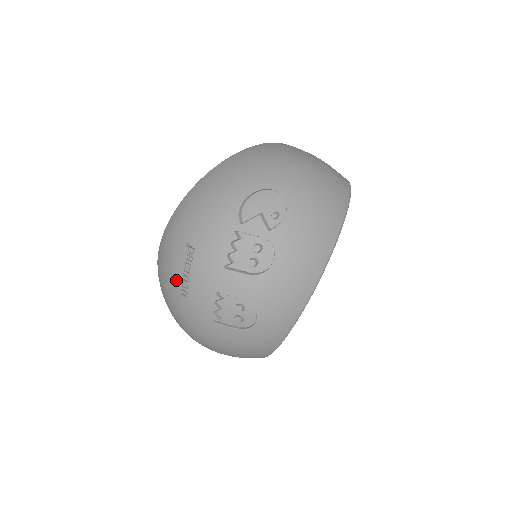
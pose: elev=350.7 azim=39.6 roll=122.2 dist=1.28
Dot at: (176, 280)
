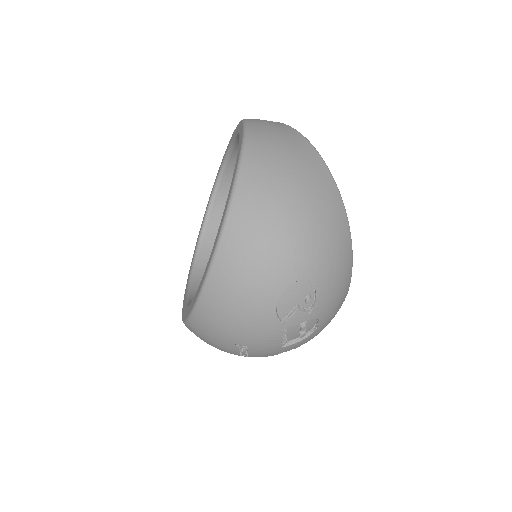
Dot at: occluded
